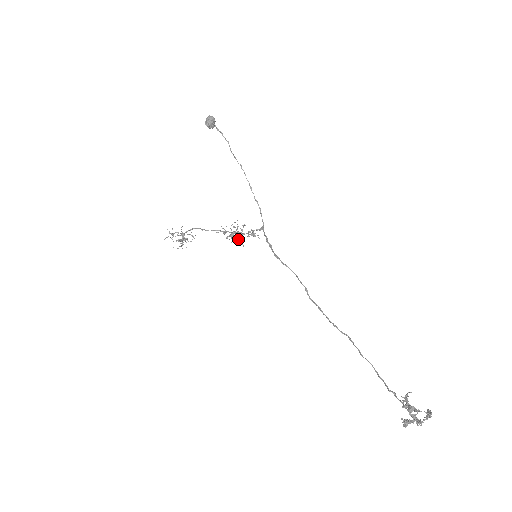
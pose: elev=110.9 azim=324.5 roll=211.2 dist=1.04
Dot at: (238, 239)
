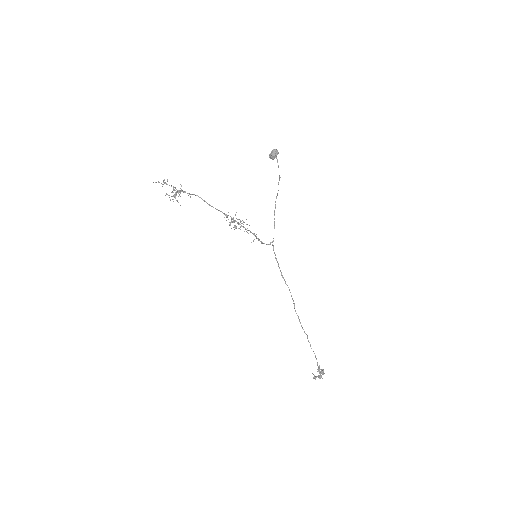
Dot at: (231, 220)
